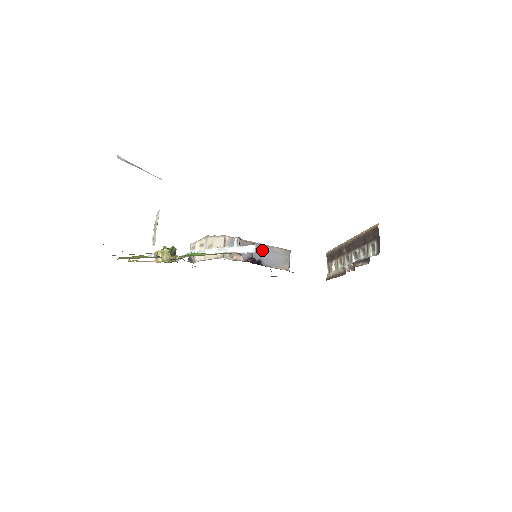
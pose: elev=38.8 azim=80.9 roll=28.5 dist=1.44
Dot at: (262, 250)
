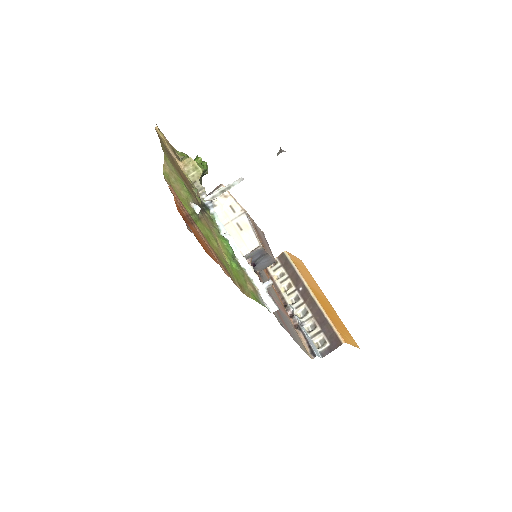
Dot at: (265, 258)
